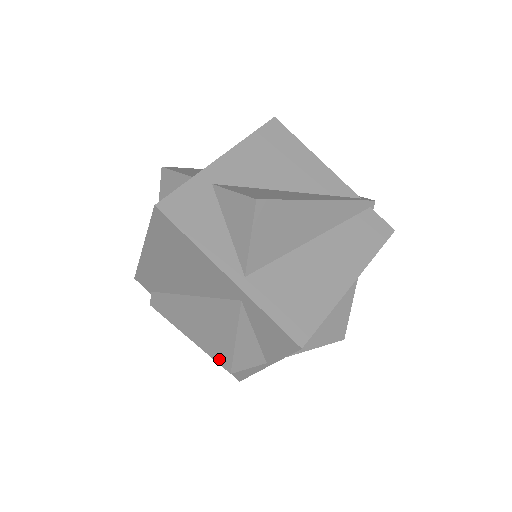
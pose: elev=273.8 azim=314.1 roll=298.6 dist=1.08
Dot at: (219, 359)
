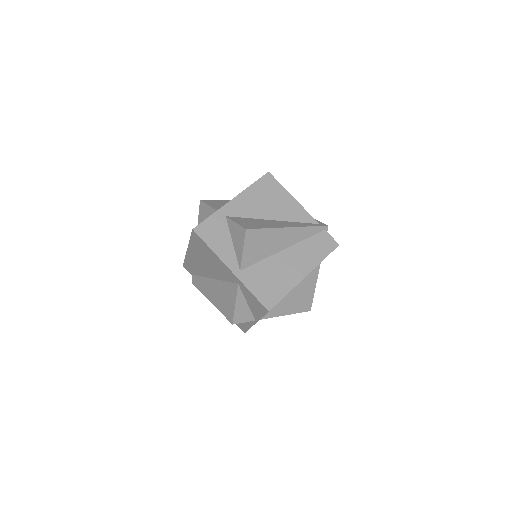
Dot at: (227, 316)
